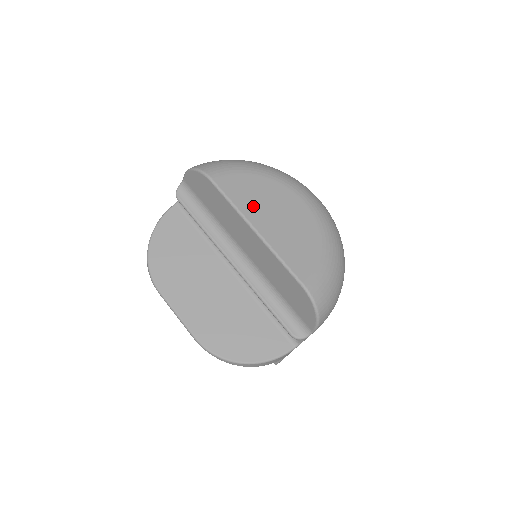
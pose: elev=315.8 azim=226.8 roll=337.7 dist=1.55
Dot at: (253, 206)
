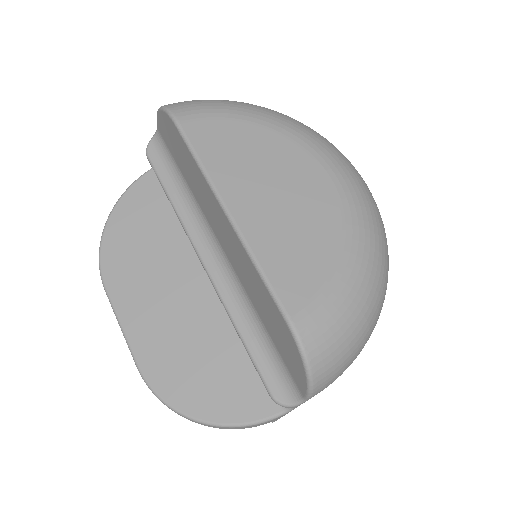
Dot at: (235, 171)
